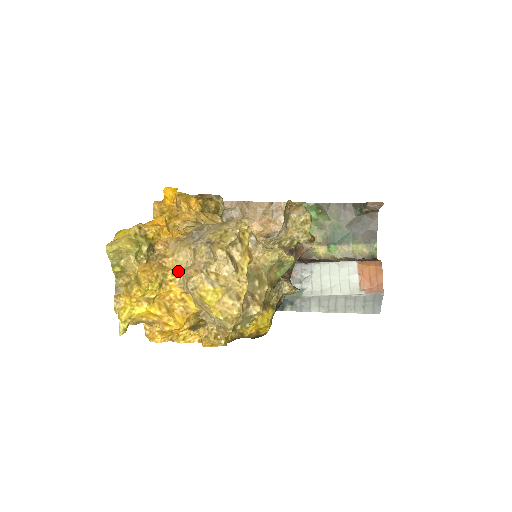
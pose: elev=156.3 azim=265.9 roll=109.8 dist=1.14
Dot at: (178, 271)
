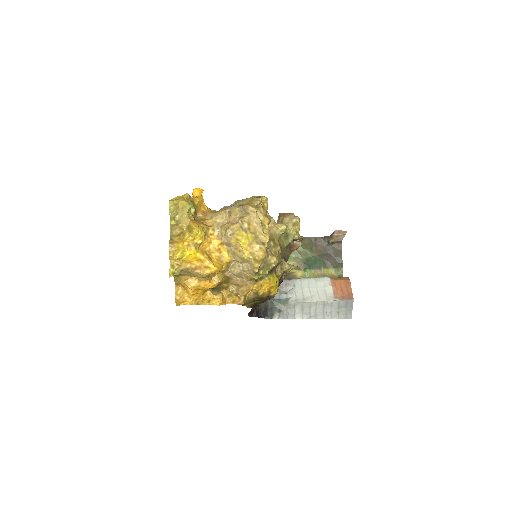
Dot at: (217, 227)
